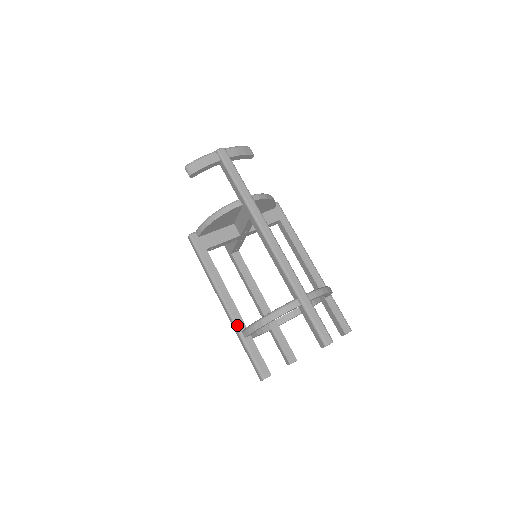
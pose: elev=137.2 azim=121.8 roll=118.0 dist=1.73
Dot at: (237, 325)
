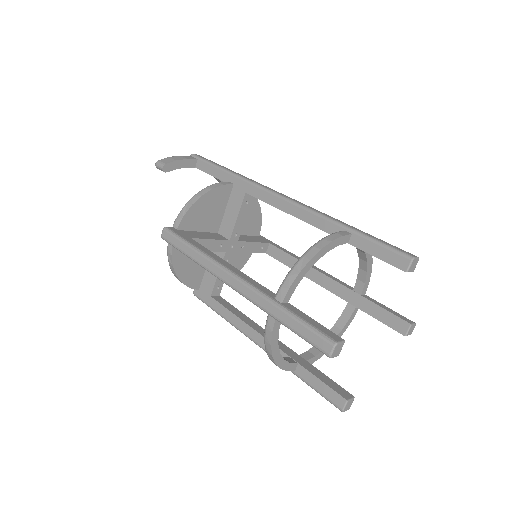
Dot at: (263, 292)
